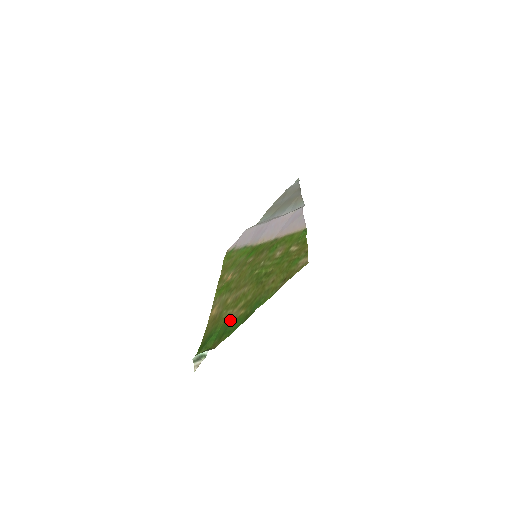
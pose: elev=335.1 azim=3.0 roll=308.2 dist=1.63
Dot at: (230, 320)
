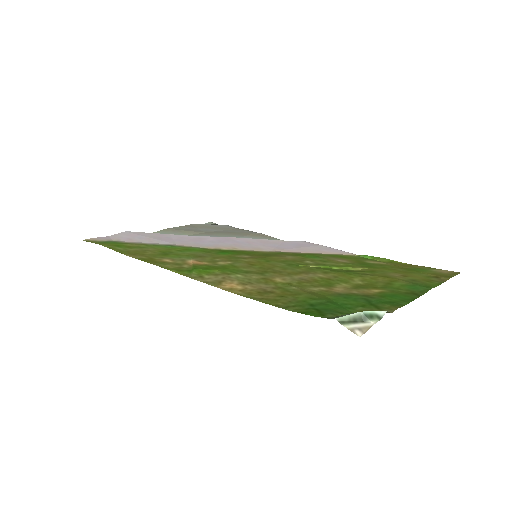
Dot at: (354, 294)
